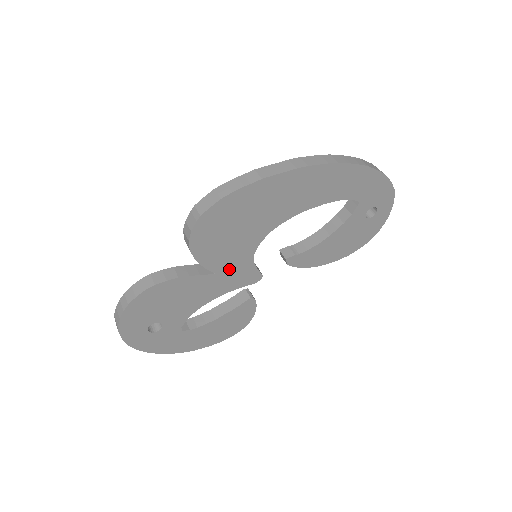
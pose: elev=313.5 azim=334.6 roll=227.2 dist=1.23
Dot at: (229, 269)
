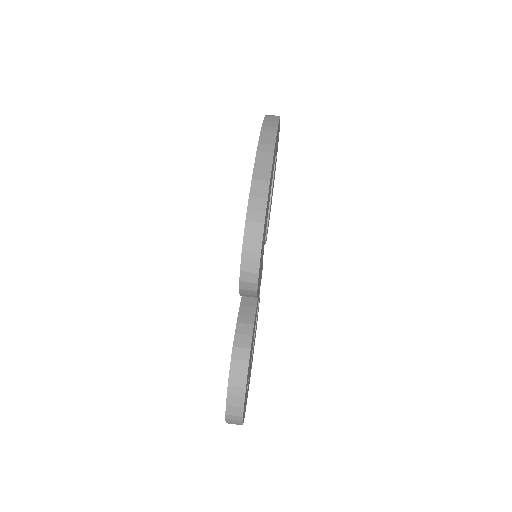
Dot at: occluded
